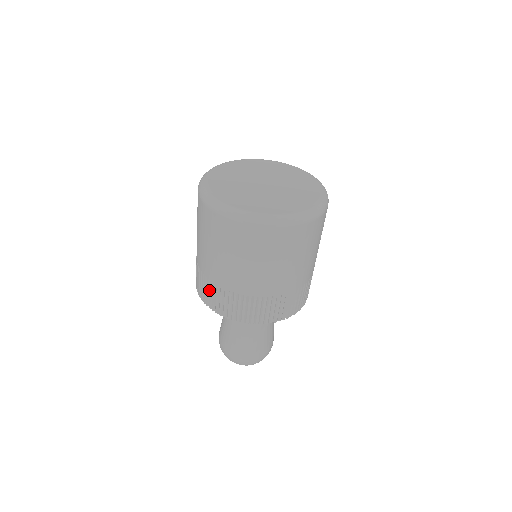
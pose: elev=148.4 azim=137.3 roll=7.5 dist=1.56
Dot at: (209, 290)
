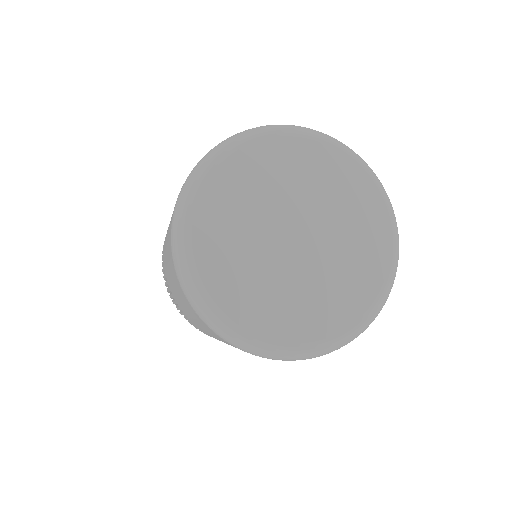
Dot at: occluded
